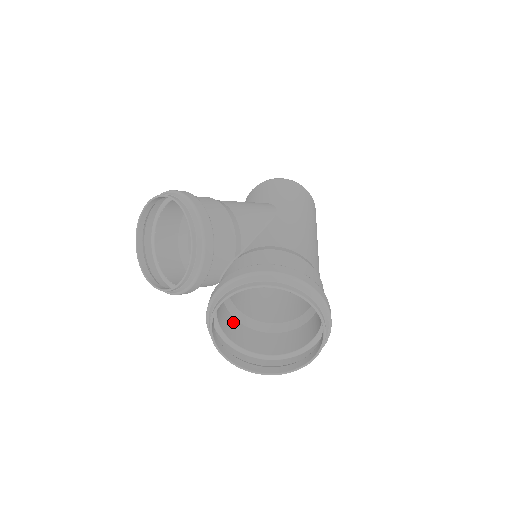
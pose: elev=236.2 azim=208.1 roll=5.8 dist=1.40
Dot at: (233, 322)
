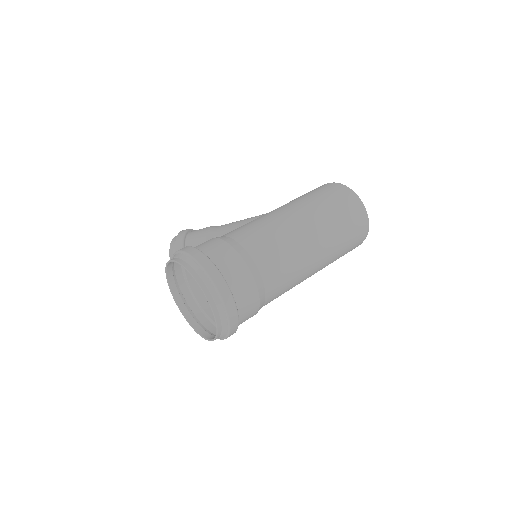
Dot at: occluded
